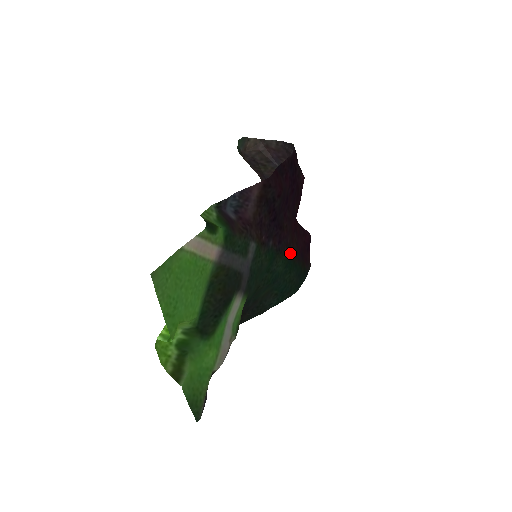
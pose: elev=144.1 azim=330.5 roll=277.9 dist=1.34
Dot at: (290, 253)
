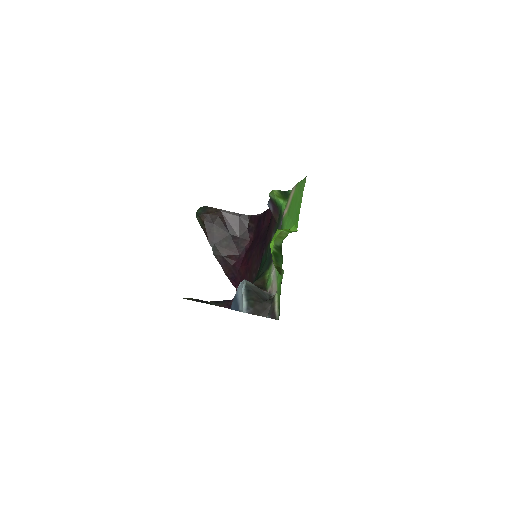
Dot at: (254, 277)
